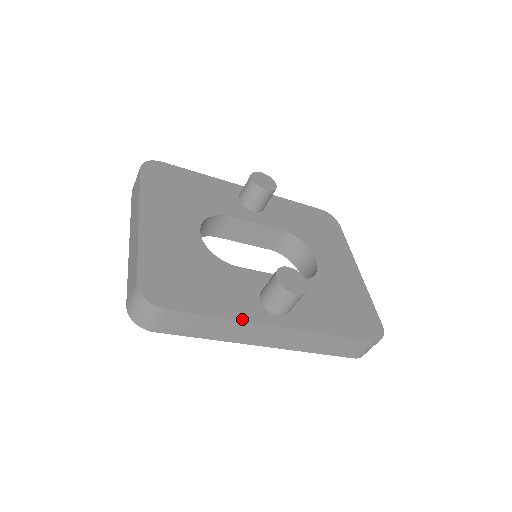
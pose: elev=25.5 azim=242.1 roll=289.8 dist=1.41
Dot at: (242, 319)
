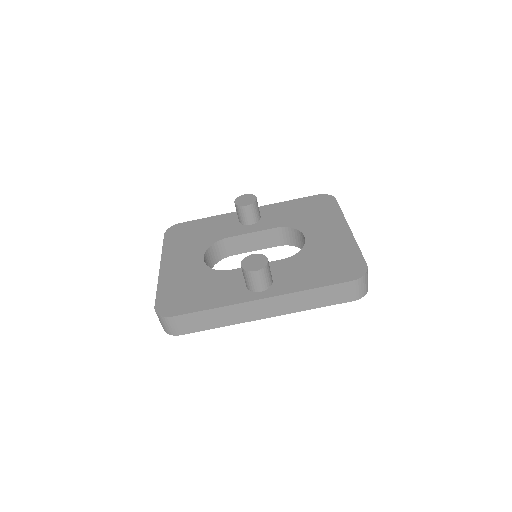
Dot at: (229, 304)
